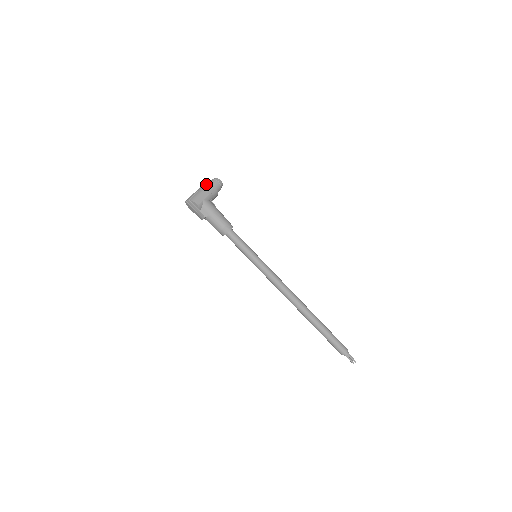
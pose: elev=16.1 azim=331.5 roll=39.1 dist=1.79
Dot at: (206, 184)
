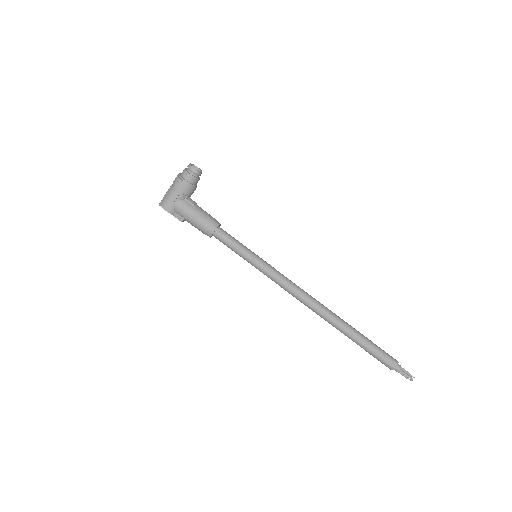
Dot at: (176, 179)
